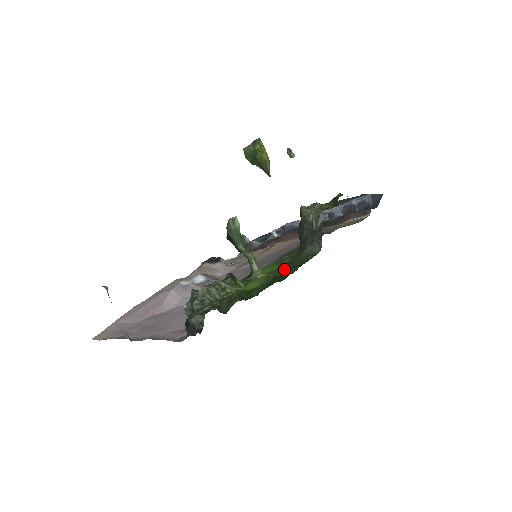
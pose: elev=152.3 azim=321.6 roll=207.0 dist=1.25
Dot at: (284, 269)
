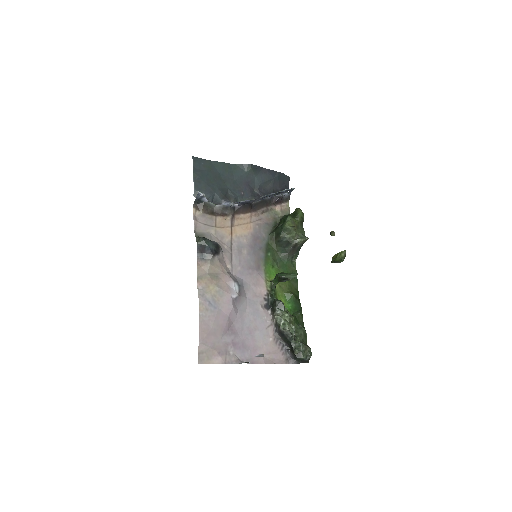
Dot at: (288, 282)
